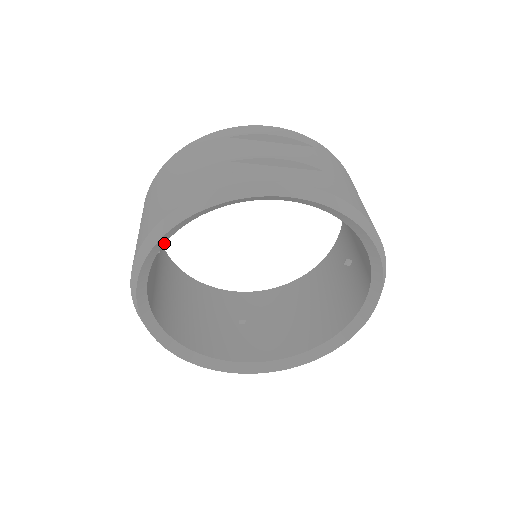
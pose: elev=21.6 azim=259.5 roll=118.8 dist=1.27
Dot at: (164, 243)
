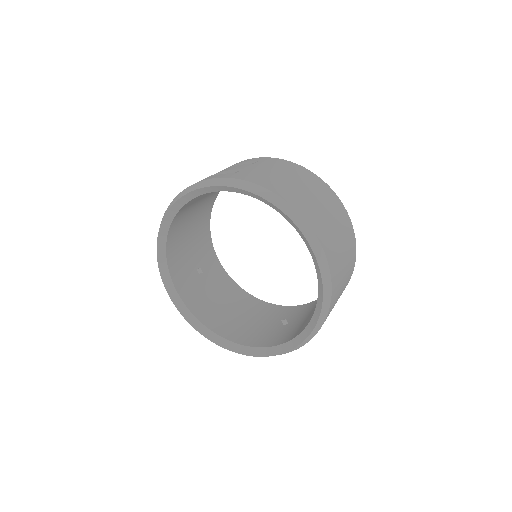
Dot at: (165, 251)
